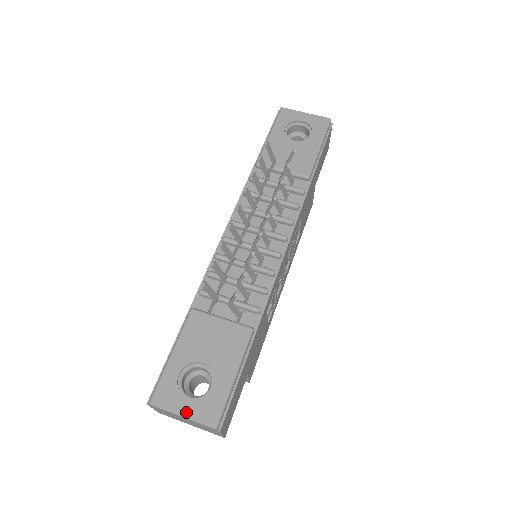
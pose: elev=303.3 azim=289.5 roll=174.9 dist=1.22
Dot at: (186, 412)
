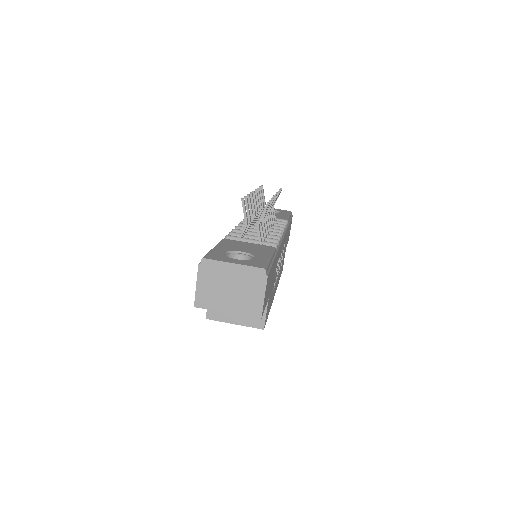
Dot at: (237, 262)
